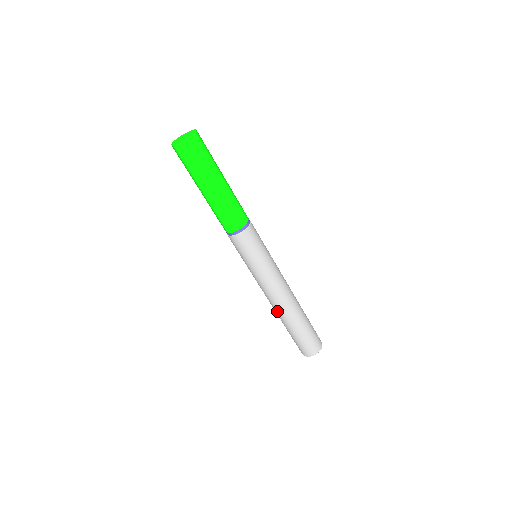
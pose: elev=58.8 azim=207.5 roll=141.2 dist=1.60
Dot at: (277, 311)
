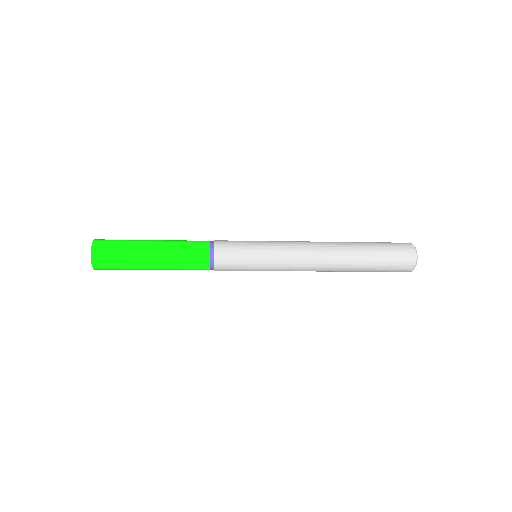
Dot at: occluded
